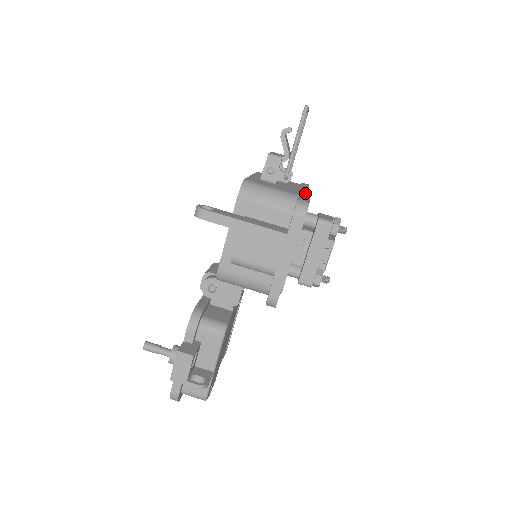
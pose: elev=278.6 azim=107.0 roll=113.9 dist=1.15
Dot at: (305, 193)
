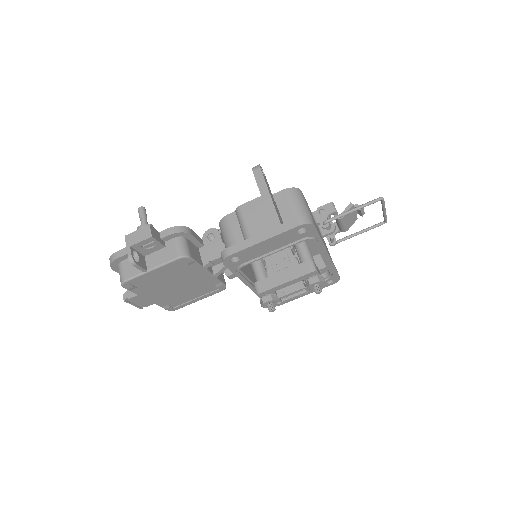
Dot at: occluded
